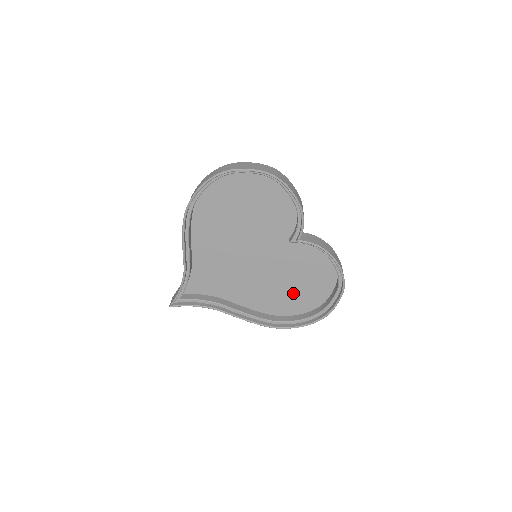
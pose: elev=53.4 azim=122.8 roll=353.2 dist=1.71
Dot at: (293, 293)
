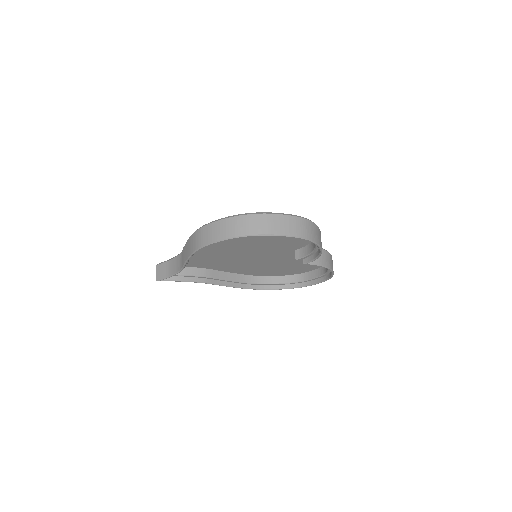
Dot at: (279, 269)
